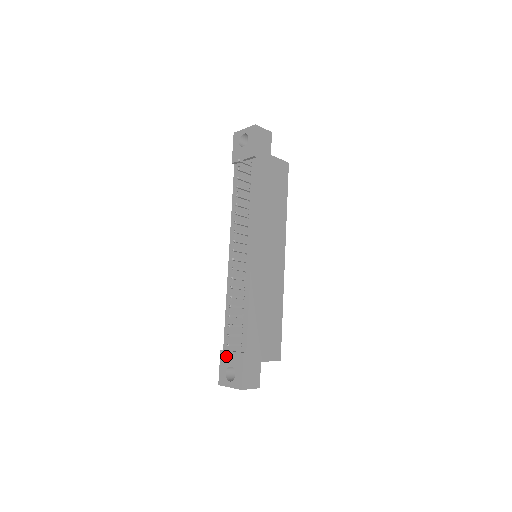
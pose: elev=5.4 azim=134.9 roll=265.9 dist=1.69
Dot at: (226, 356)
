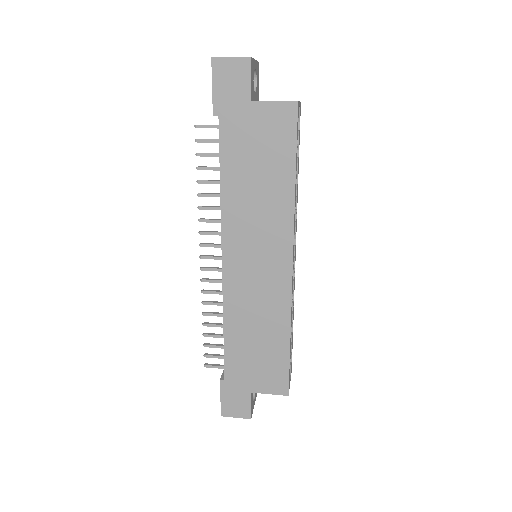
Dot at: occluded
